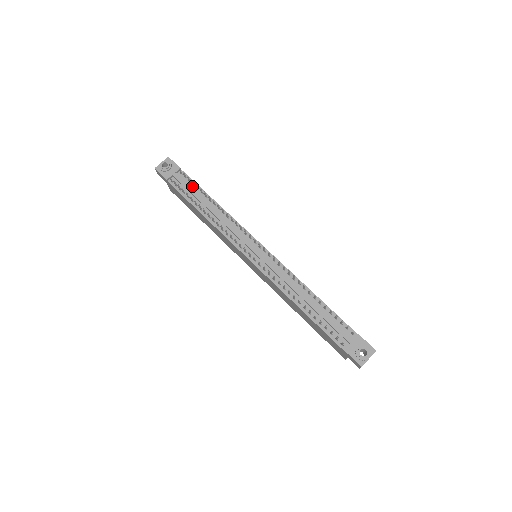
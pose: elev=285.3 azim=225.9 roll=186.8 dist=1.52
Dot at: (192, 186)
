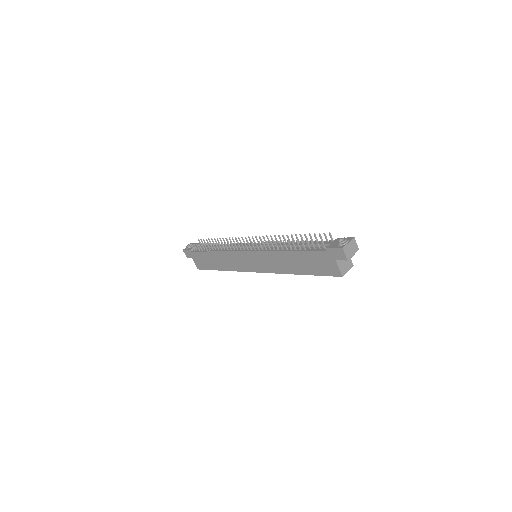
Dot at: occluded
